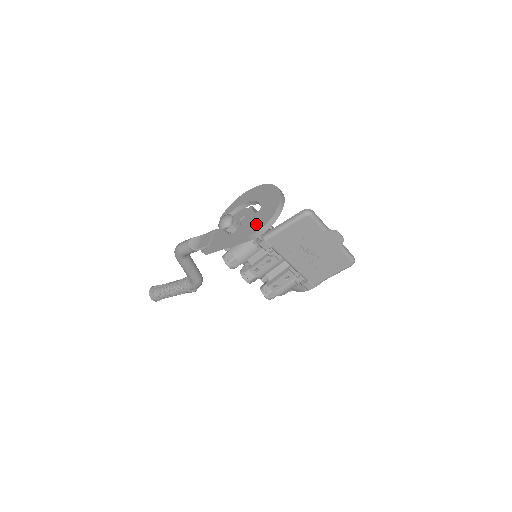
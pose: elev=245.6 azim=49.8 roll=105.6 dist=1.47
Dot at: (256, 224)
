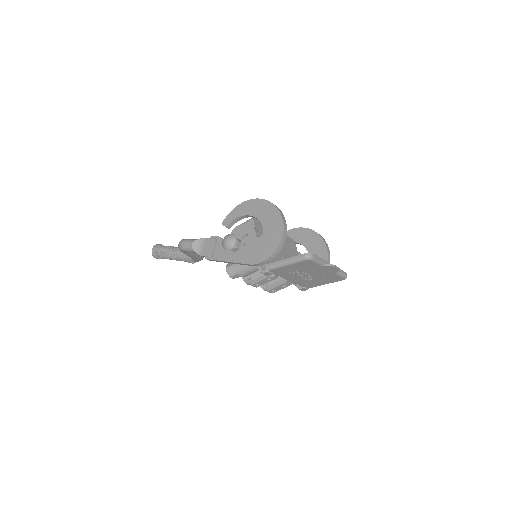
Dot at: (259, 253)
